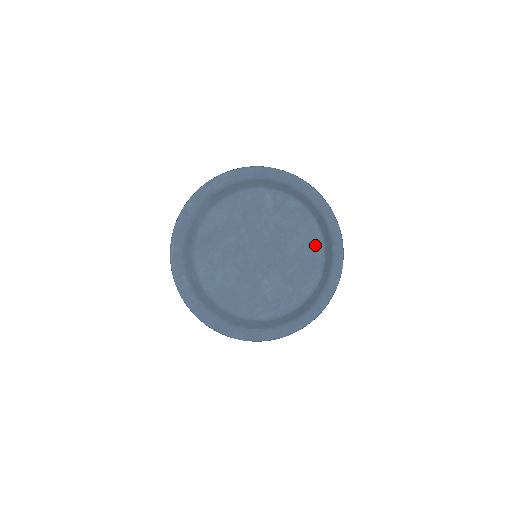
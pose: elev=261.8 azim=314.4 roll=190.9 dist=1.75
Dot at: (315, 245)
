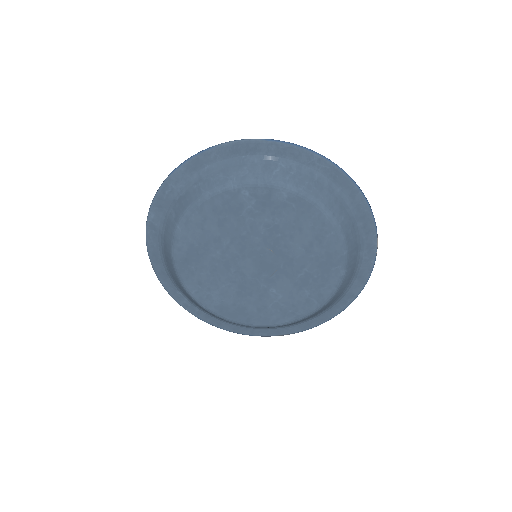
Dot at: (328, 238)
